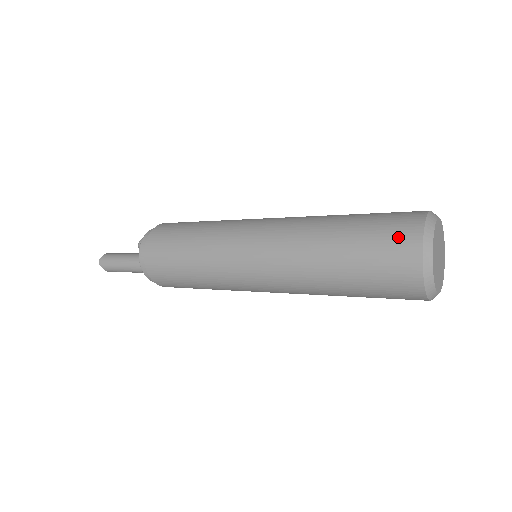
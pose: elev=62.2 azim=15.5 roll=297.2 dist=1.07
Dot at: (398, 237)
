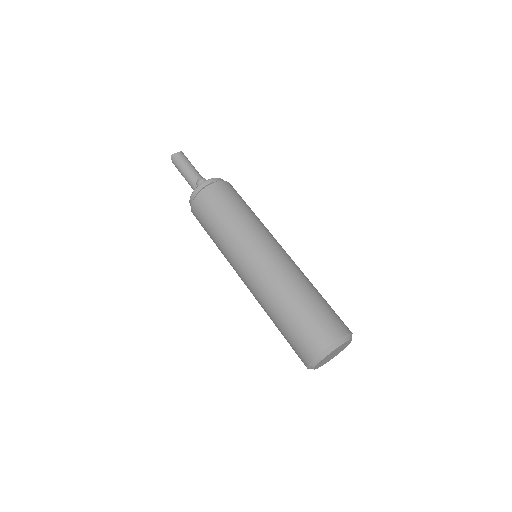
Dot at: (313, 339)
